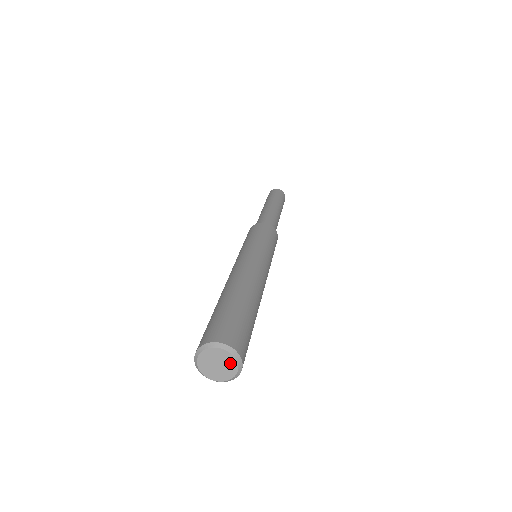
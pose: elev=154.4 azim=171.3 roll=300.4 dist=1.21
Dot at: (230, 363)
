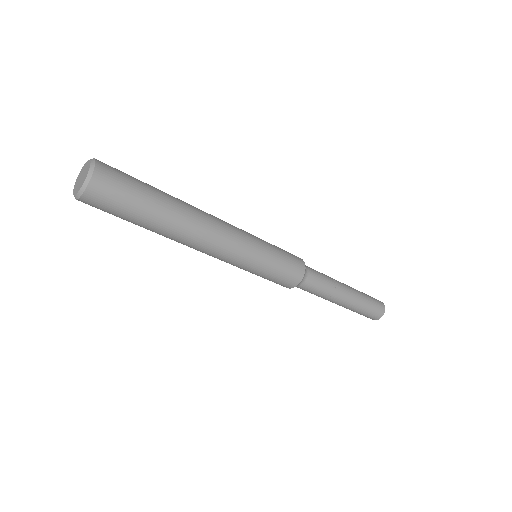
Dot at: (87, 171)
